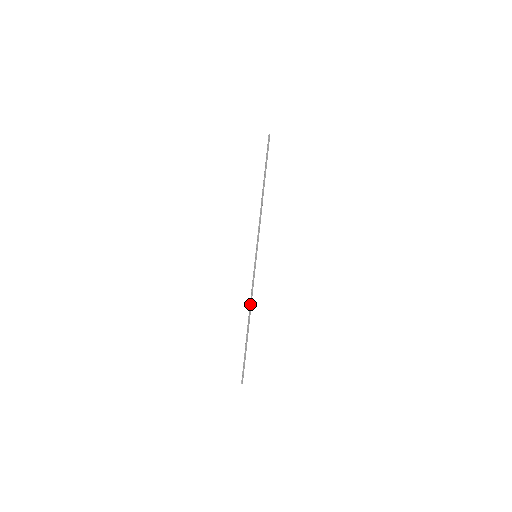
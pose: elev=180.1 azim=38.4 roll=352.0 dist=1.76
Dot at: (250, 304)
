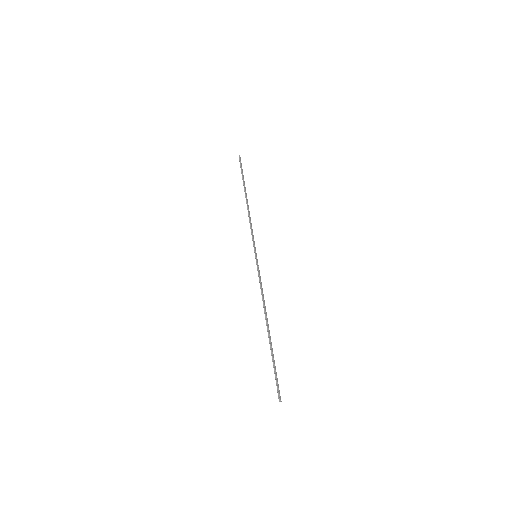
Dot at: (264, 304)
